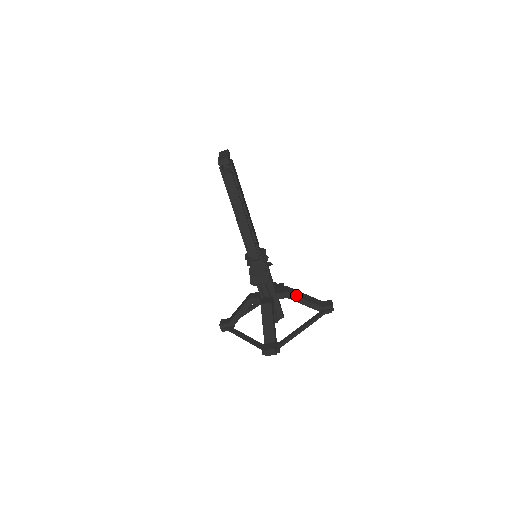
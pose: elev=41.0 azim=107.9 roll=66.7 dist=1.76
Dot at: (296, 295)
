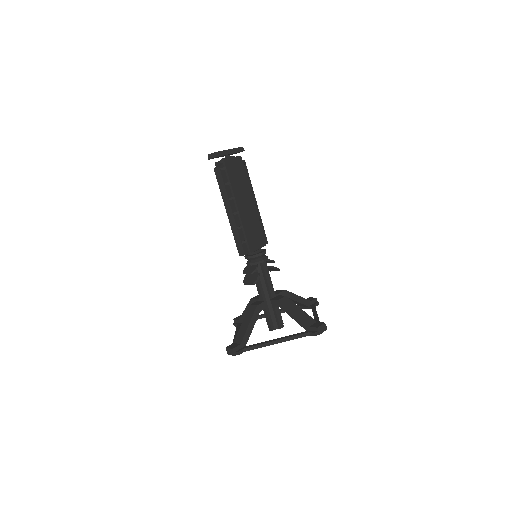
Dot at: (287, 306)
